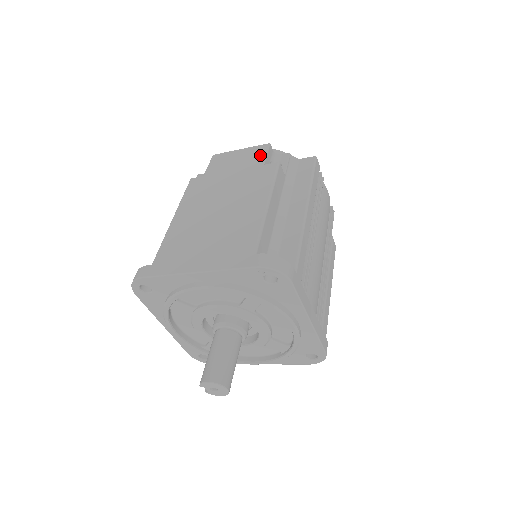
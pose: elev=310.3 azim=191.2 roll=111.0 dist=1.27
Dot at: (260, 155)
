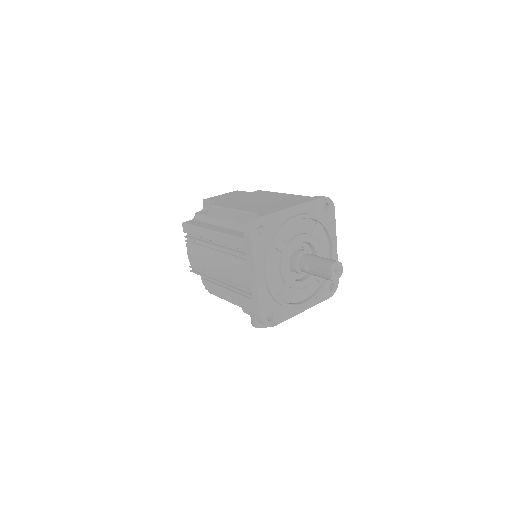
Dot at: (241, 192)
